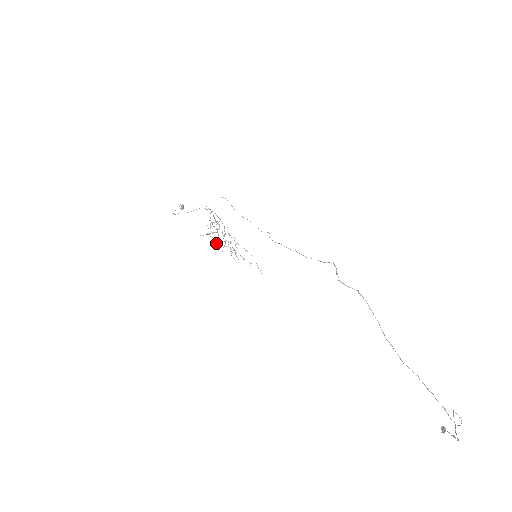
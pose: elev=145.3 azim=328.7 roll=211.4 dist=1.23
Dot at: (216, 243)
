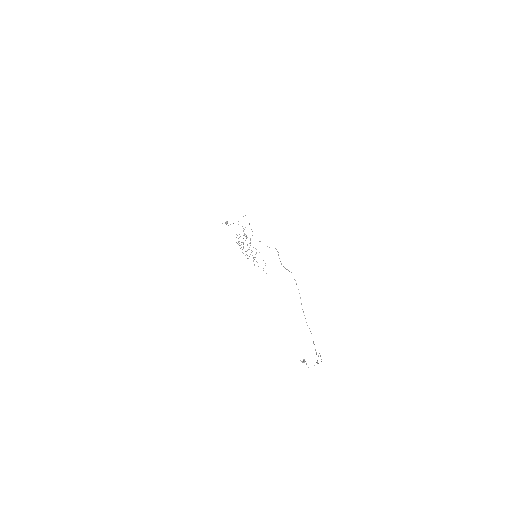
Dot at: occluded
